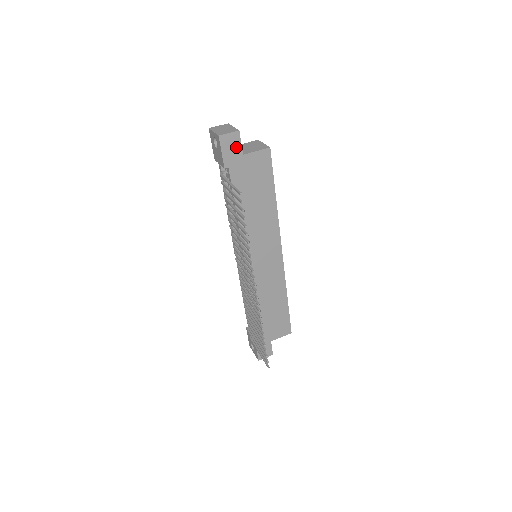
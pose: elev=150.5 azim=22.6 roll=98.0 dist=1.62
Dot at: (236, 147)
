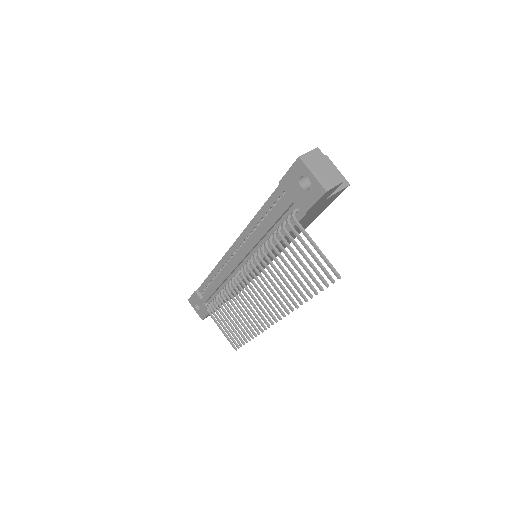
Dot at: (329, 195)
